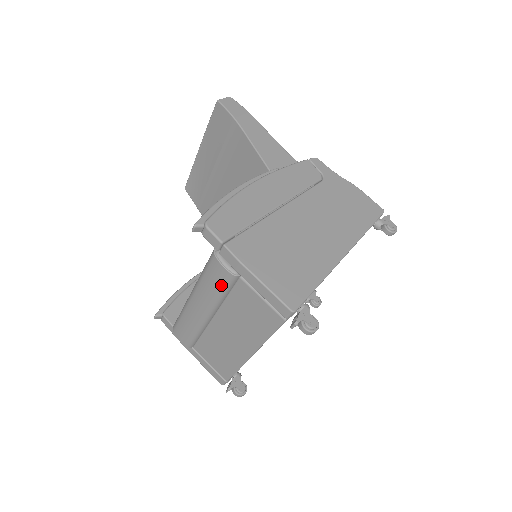
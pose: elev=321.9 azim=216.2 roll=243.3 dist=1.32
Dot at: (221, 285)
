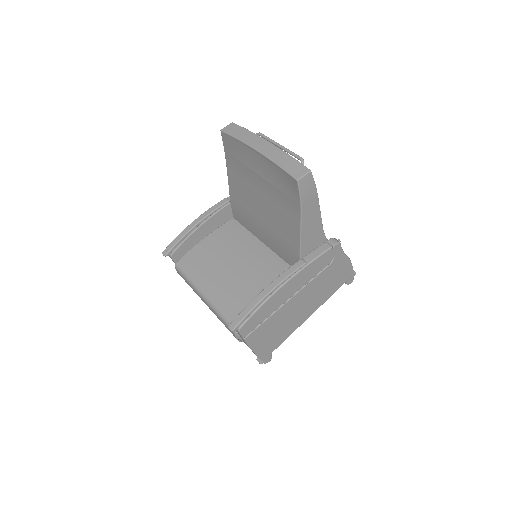
Dot at: occluded
